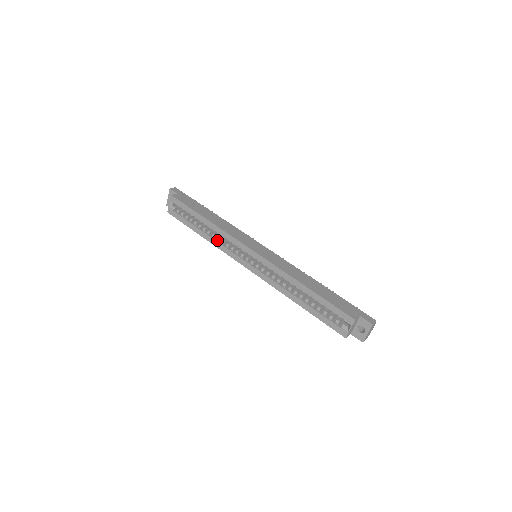
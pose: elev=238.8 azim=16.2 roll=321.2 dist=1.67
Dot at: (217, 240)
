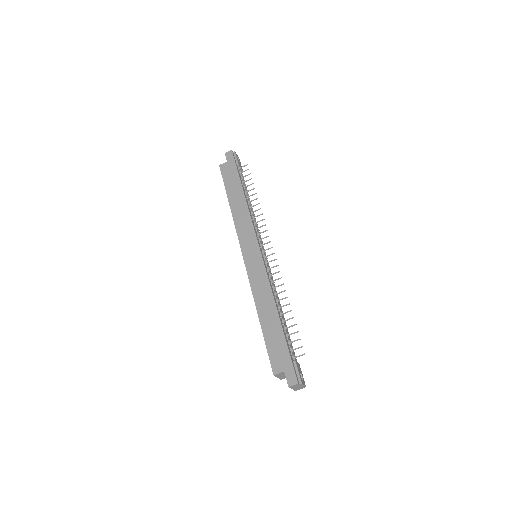
Dot at: occluded
